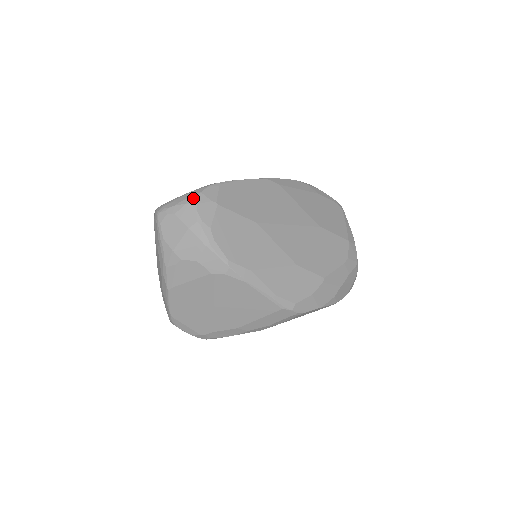
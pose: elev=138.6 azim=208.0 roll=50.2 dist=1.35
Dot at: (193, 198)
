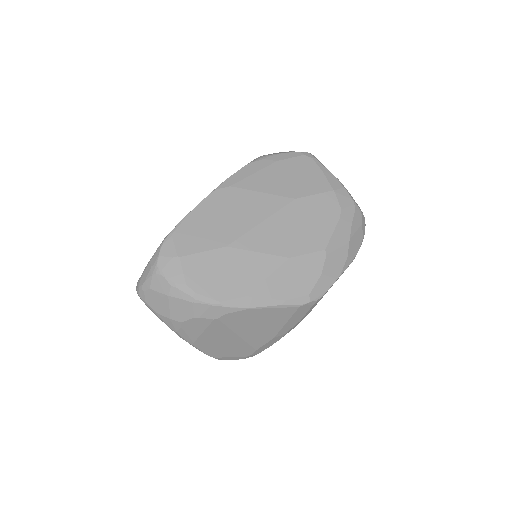
Dot at: (155, 266)
